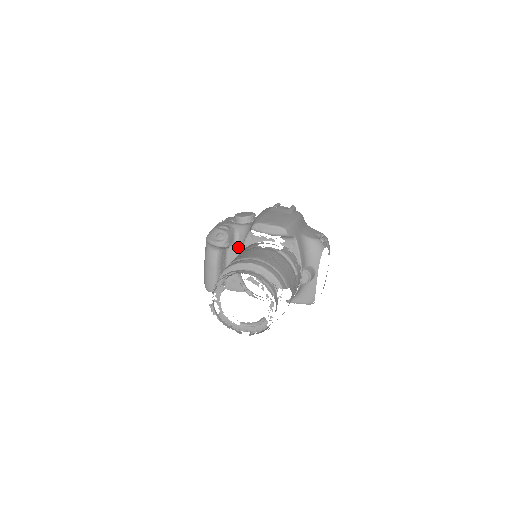
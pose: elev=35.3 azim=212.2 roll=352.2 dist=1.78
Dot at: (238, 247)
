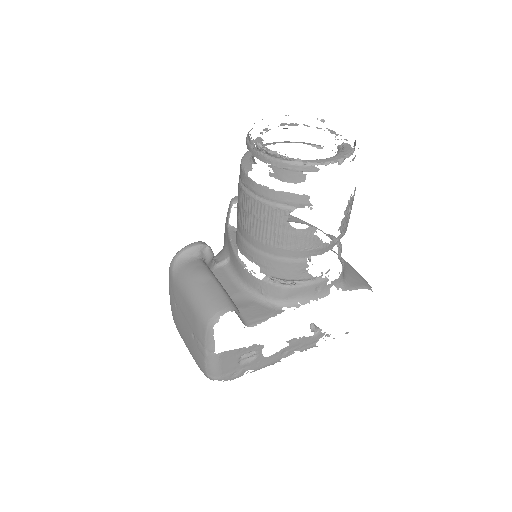
Dot at: (223, 269)
